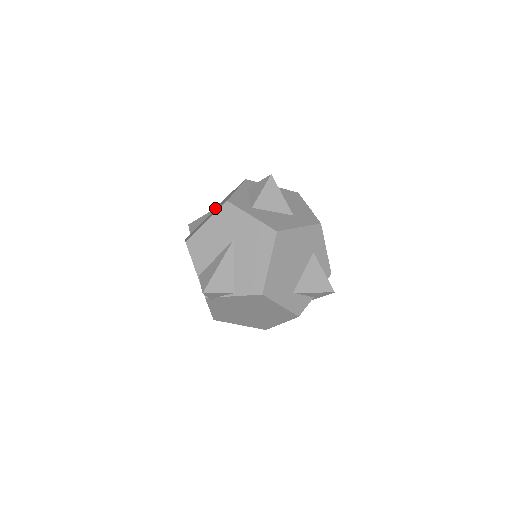
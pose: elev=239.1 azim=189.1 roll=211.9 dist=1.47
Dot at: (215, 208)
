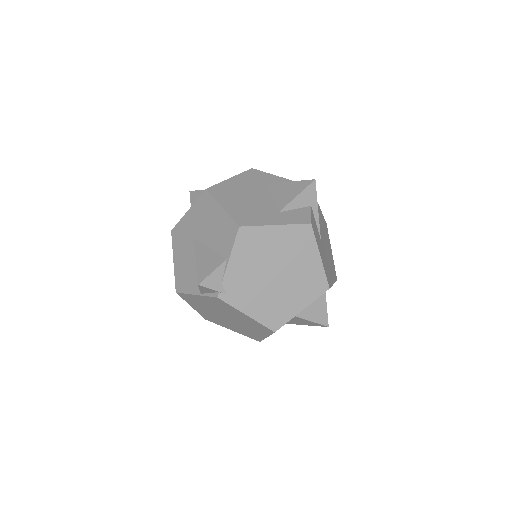
Dot at: occluded
